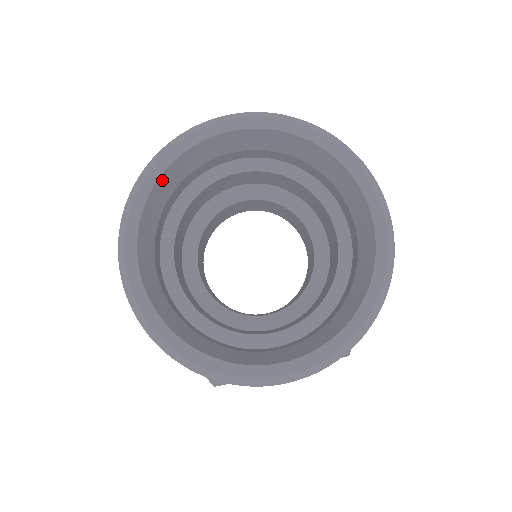
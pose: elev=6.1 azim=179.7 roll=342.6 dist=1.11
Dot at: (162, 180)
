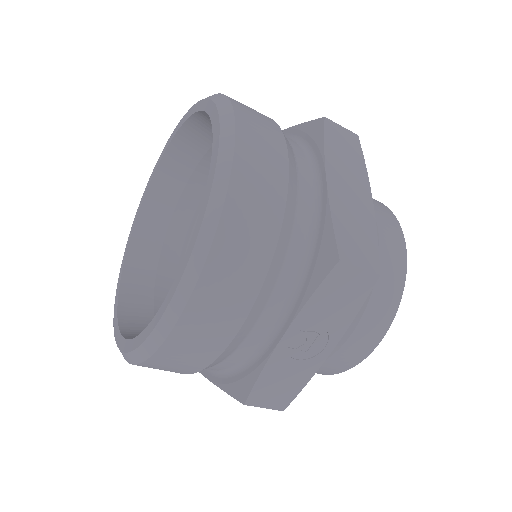
Dot at: (168, 159)
